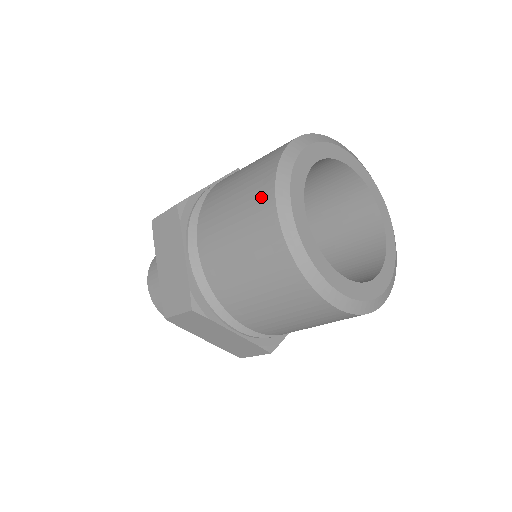
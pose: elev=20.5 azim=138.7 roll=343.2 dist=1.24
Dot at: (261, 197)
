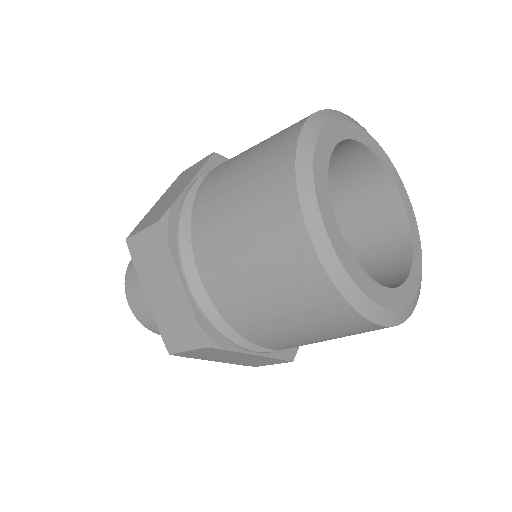
Dot at: occluded
